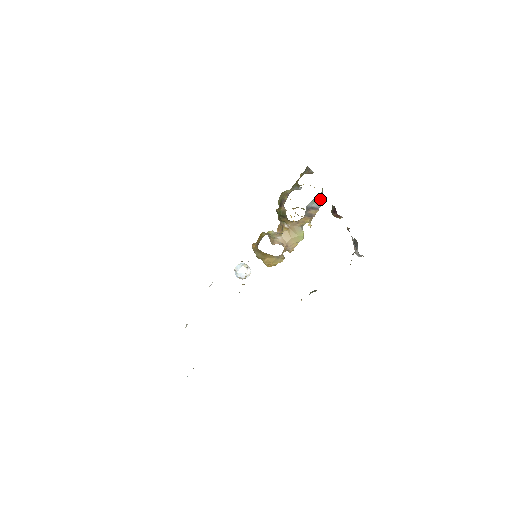
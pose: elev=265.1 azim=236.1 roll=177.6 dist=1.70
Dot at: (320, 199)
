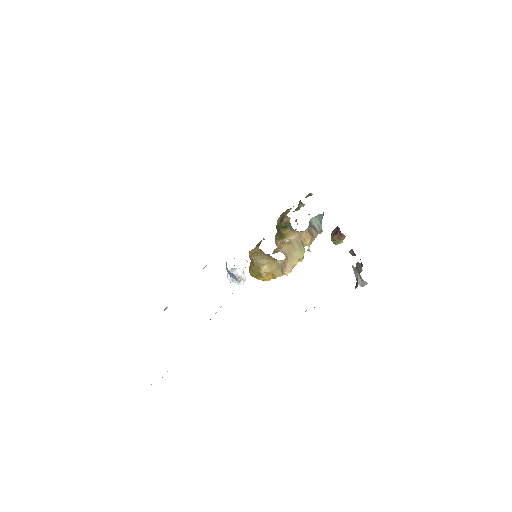
Dot at: (320, 223)
